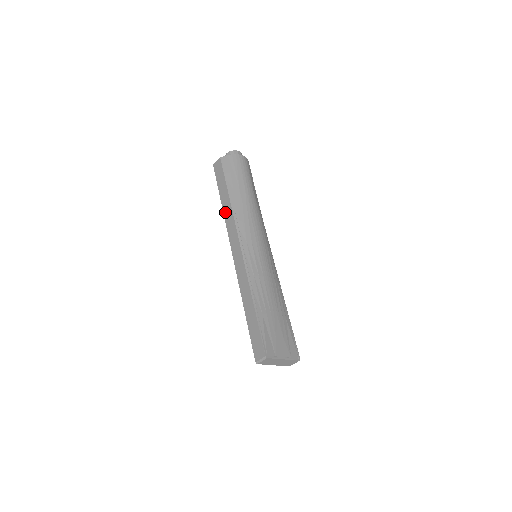
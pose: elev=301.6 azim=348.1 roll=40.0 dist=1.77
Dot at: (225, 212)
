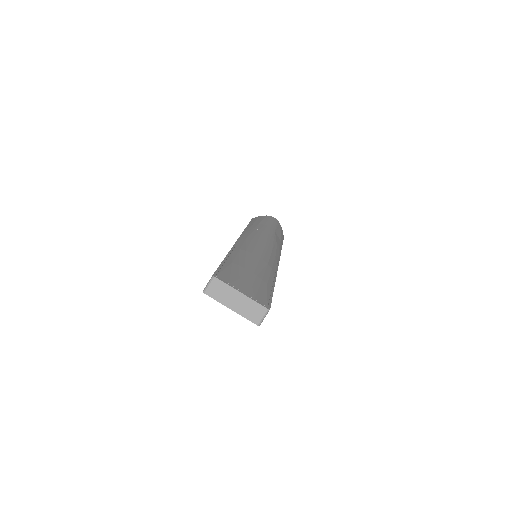
Dot at: occluded
